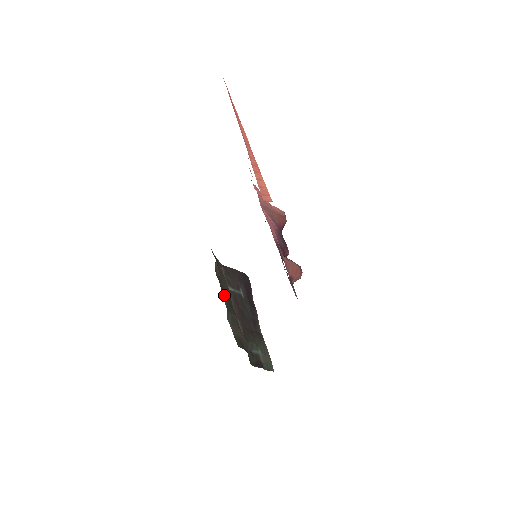
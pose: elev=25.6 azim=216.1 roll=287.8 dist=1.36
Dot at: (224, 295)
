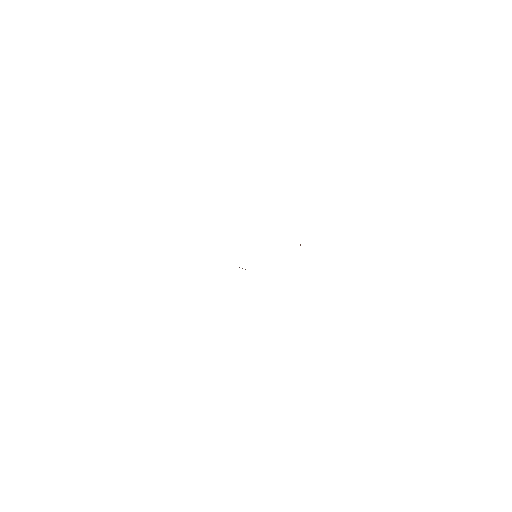
Dot at: occluded
